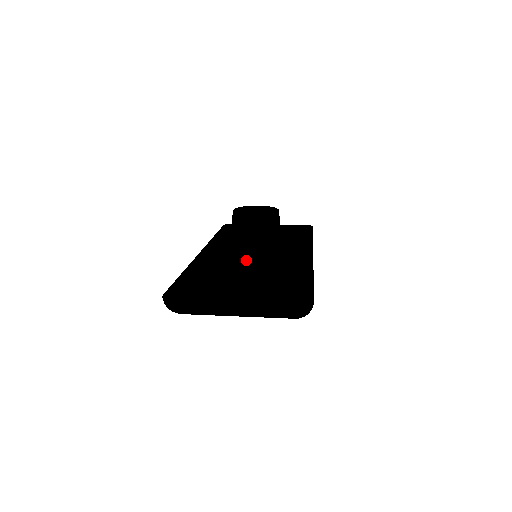
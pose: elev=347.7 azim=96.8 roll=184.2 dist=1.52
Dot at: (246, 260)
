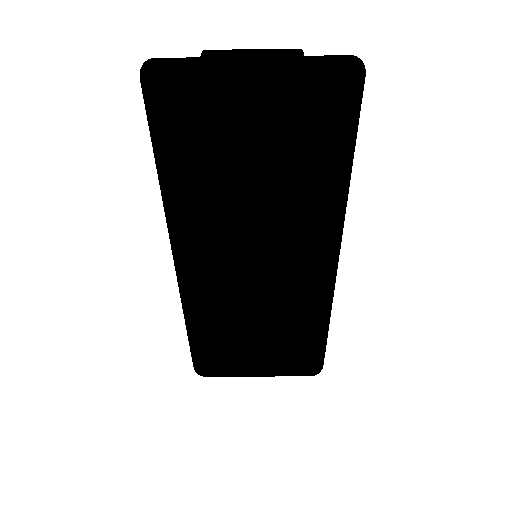
Dot at: occluded
